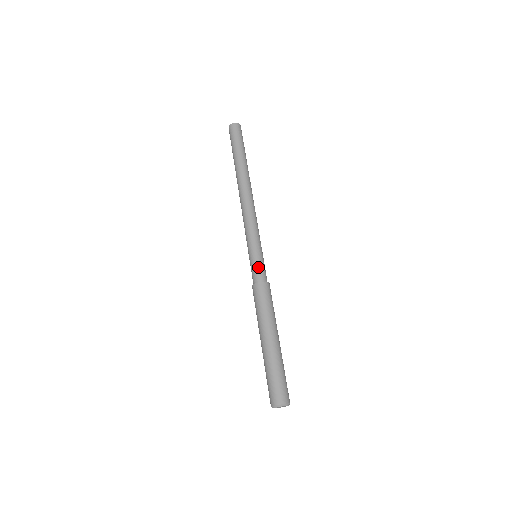
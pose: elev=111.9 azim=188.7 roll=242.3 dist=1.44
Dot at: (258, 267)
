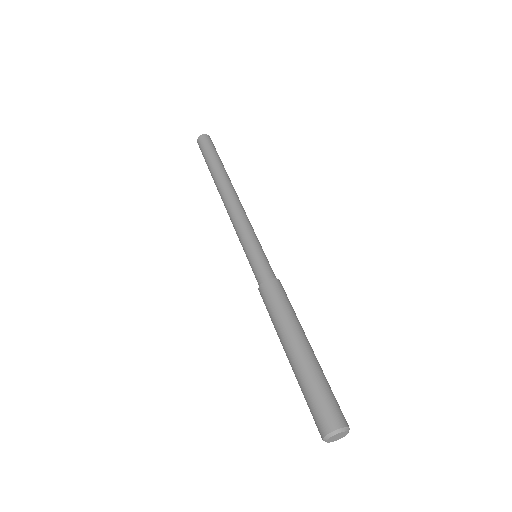
Dot at: (256, 268)
